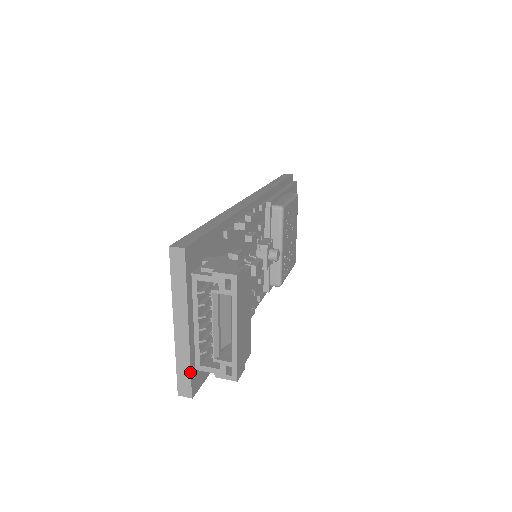
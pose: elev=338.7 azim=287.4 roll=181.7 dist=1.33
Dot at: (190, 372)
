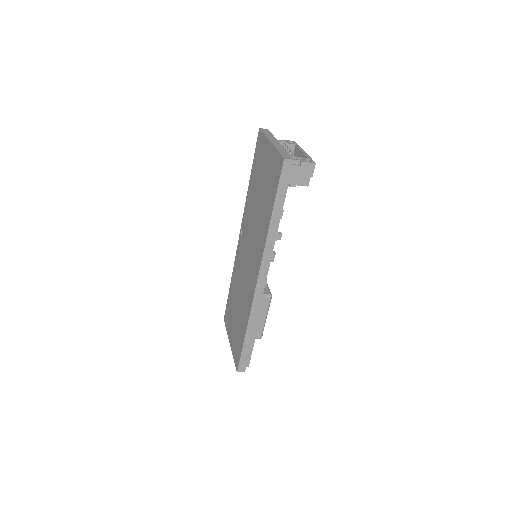
Dot at: (288, 153)
